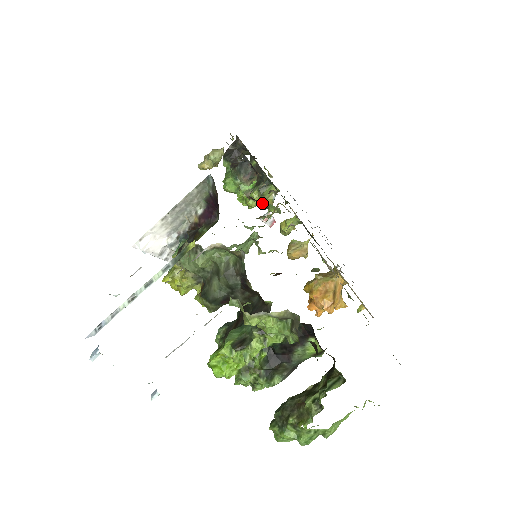
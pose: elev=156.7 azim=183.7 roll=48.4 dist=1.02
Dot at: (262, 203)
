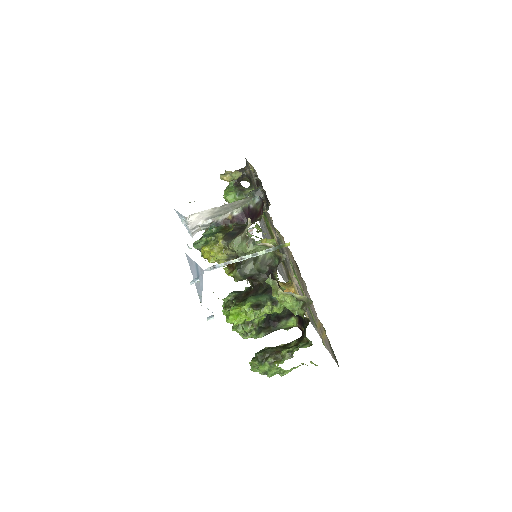
Dot at: occluded
